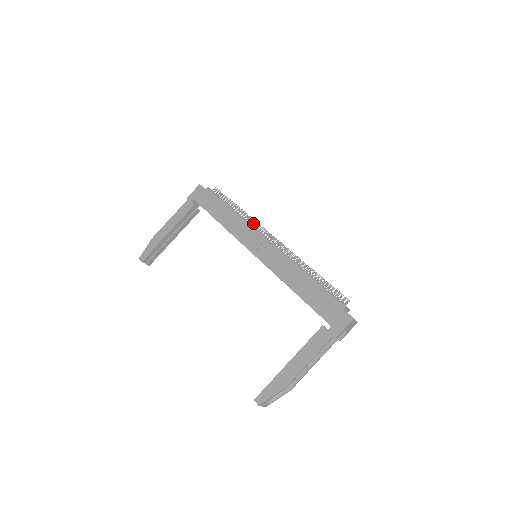
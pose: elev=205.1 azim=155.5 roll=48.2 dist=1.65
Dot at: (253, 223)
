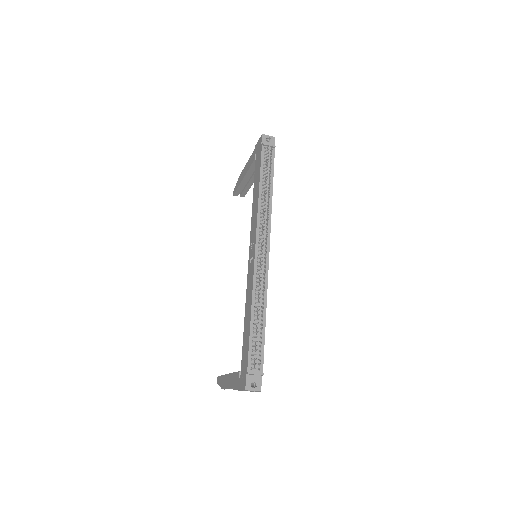
Dot at: (266, 216)
